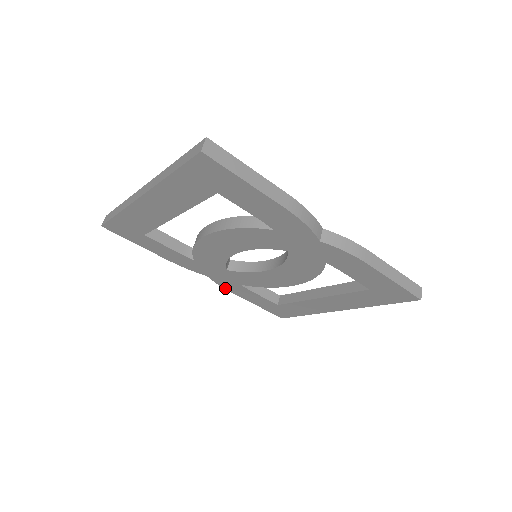
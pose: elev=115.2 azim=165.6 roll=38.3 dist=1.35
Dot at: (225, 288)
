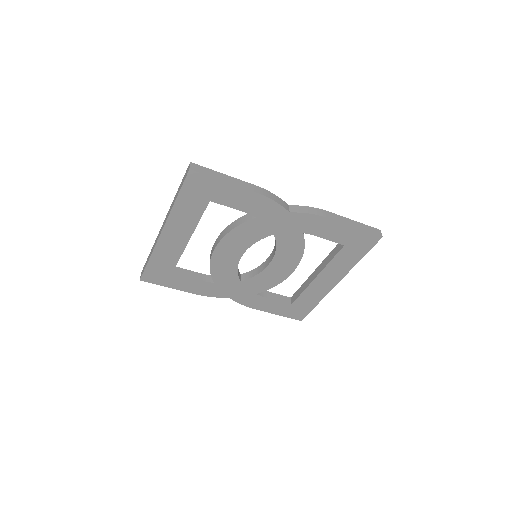
Dot at: (246, 306)
